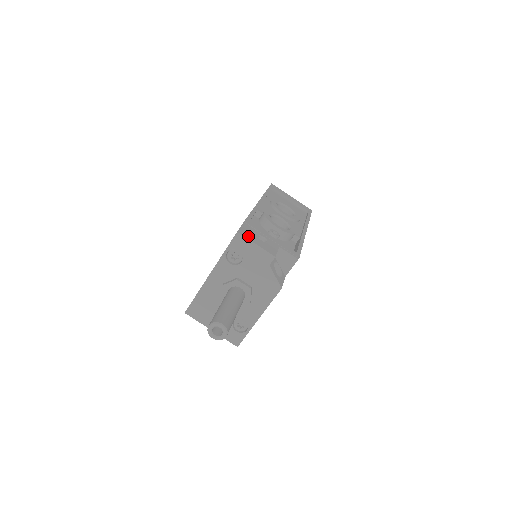
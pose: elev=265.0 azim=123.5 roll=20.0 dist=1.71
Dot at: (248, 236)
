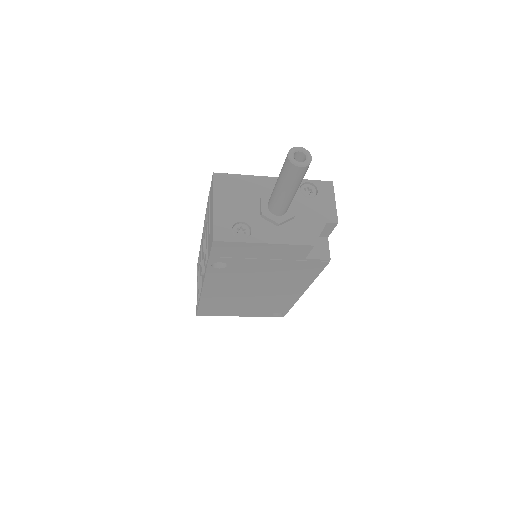
Dot at: occluded
